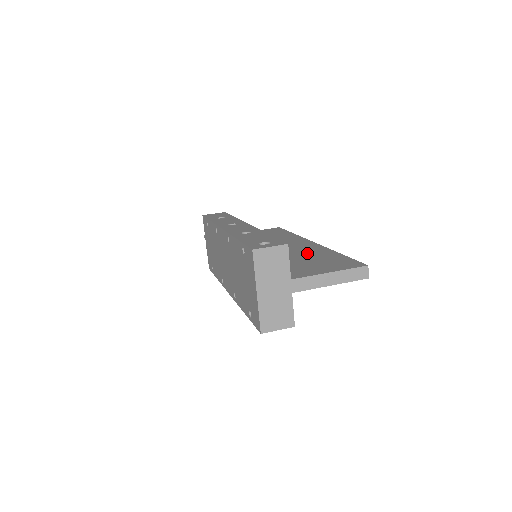
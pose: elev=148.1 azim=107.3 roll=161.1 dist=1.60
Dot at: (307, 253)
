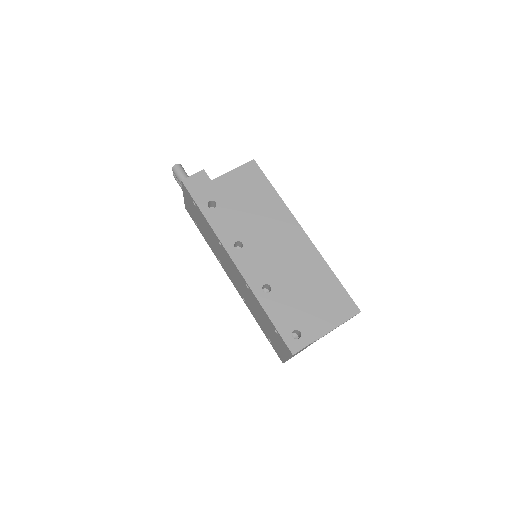
Dot at: (307, 271)
